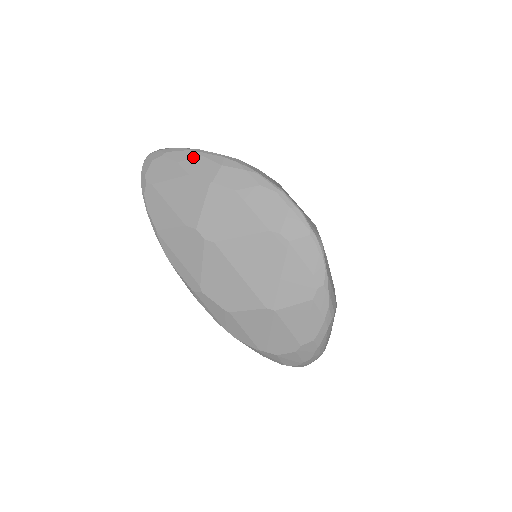
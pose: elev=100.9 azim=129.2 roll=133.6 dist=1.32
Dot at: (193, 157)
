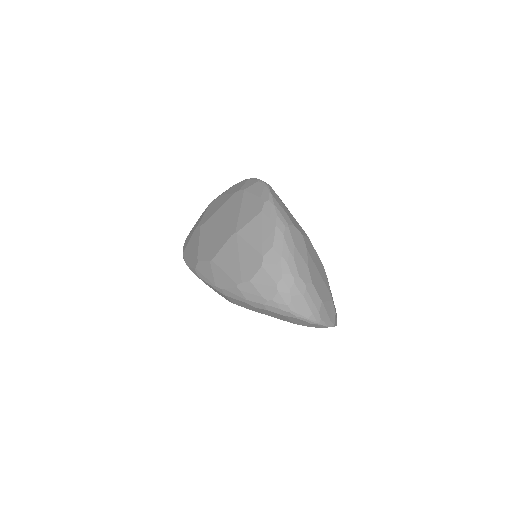
Dot at: occluded
